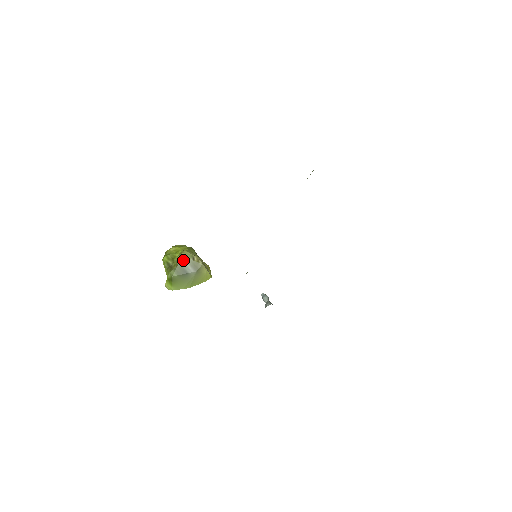
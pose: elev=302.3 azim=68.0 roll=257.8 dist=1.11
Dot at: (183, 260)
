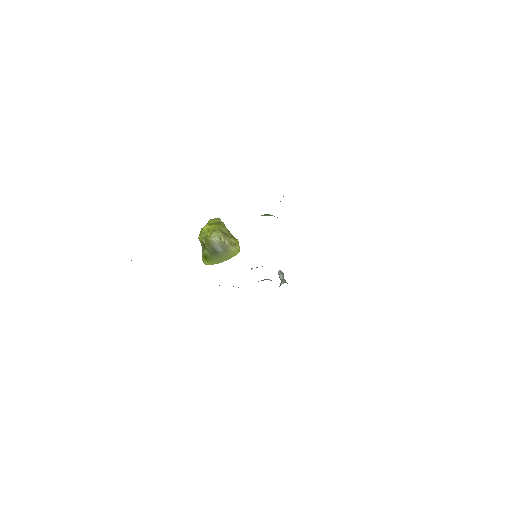
Dot at: (212, 241)
